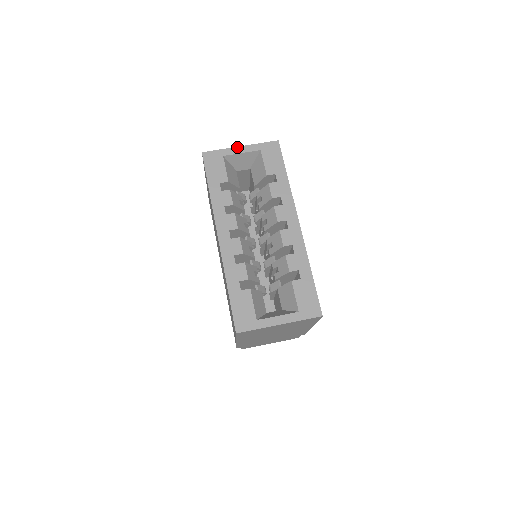
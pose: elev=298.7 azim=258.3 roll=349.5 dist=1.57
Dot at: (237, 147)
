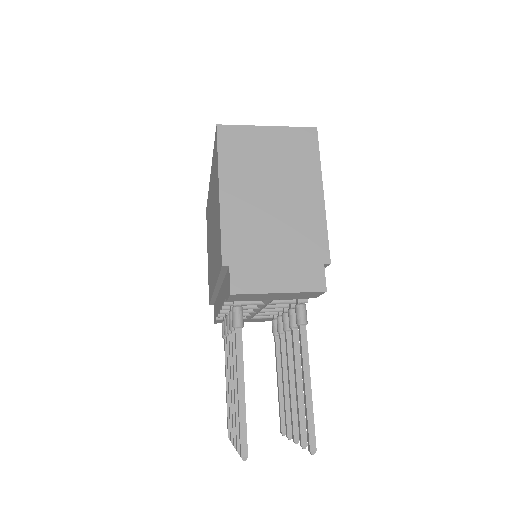
Dot at: occluded
